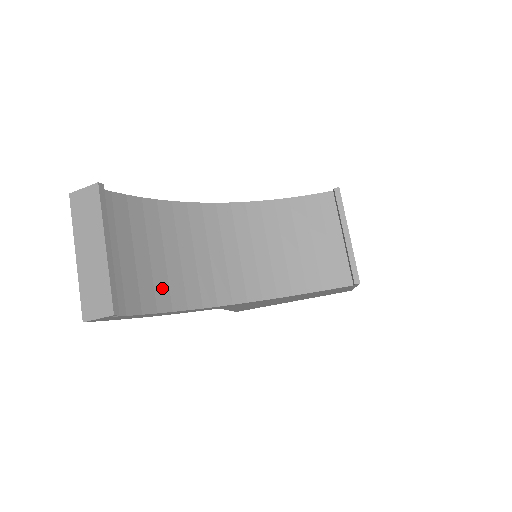
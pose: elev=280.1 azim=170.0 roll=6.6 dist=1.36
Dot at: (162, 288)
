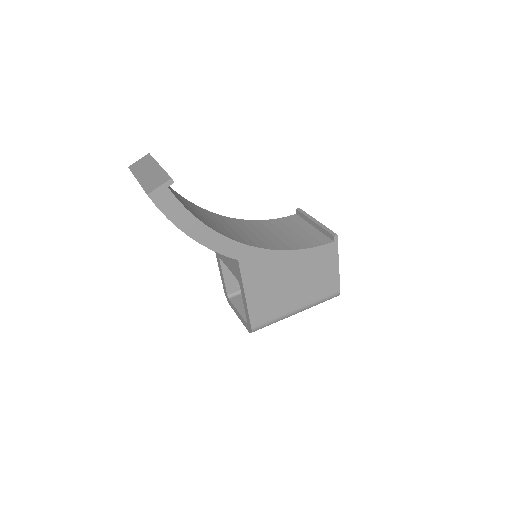
Dot at: occluded
